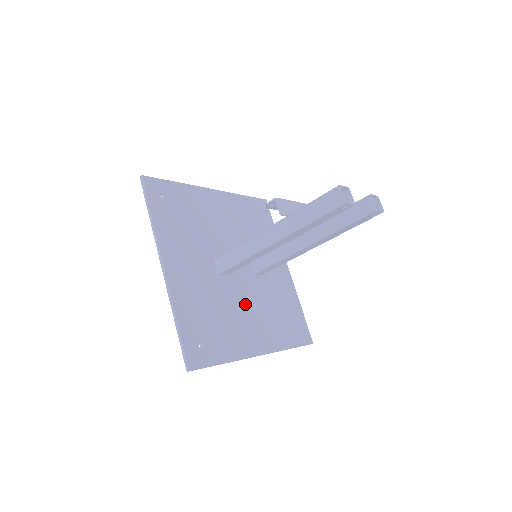
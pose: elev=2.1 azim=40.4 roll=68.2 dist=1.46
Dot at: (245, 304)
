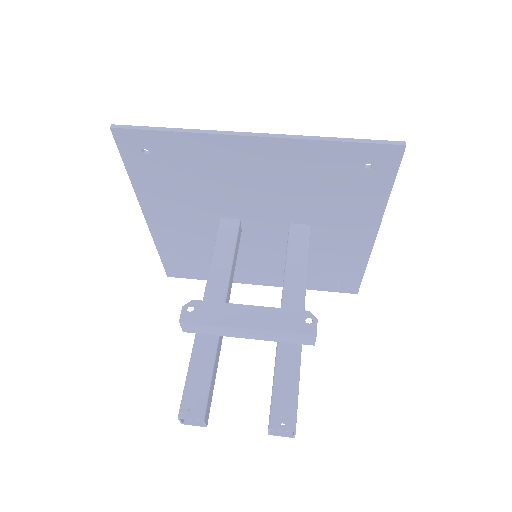
Dot at: (257, 255)
